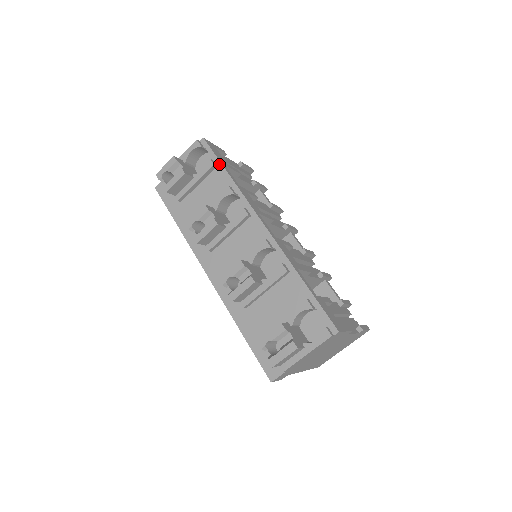
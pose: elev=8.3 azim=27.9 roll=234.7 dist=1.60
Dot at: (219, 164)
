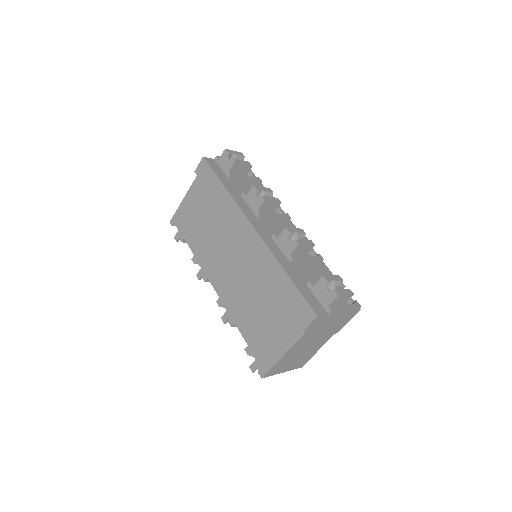
Dot at: (262, 185)
